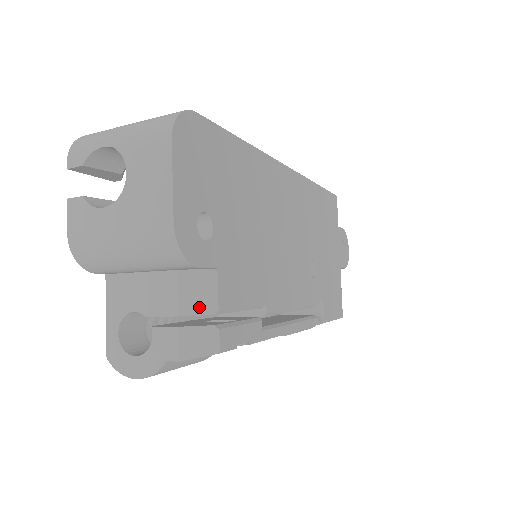
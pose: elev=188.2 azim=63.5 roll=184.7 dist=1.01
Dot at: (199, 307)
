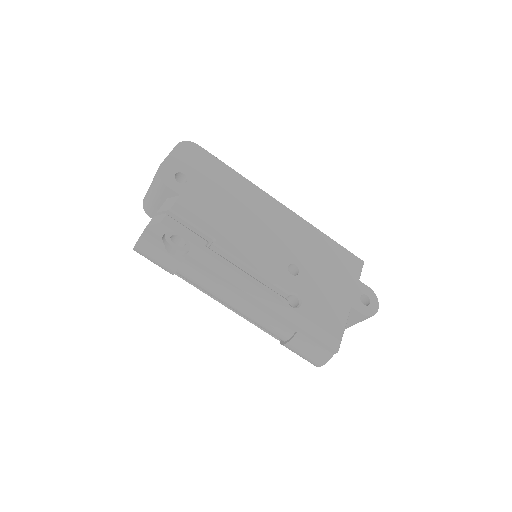
Dot at: (165, 209)
